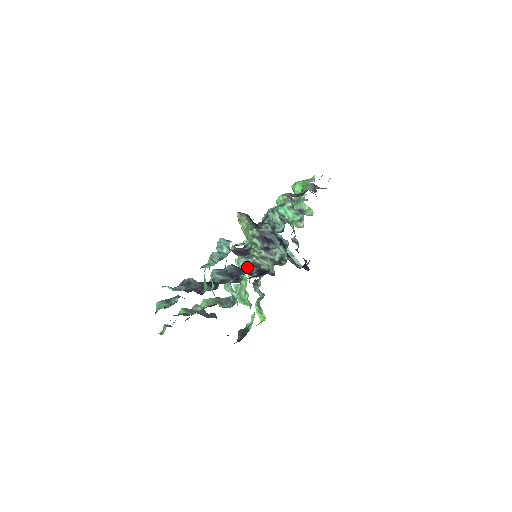
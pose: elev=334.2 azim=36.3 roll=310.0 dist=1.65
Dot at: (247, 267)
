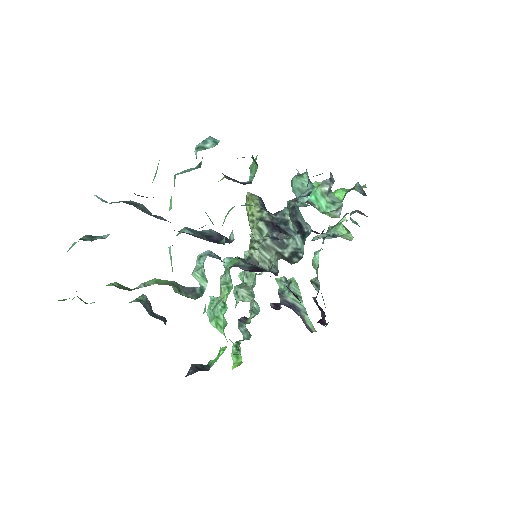
Dot at: (238, 260)
